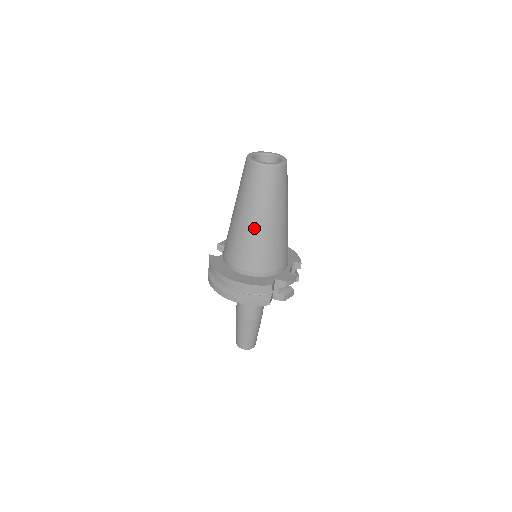
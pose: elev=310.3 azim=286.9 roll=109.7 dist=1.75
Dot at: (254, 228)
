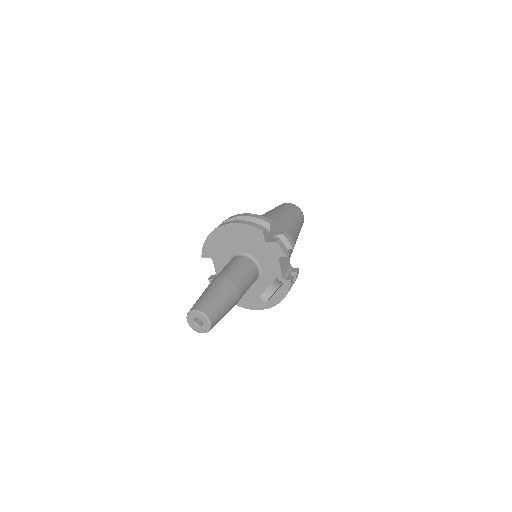
Dot at: (268, 214)
